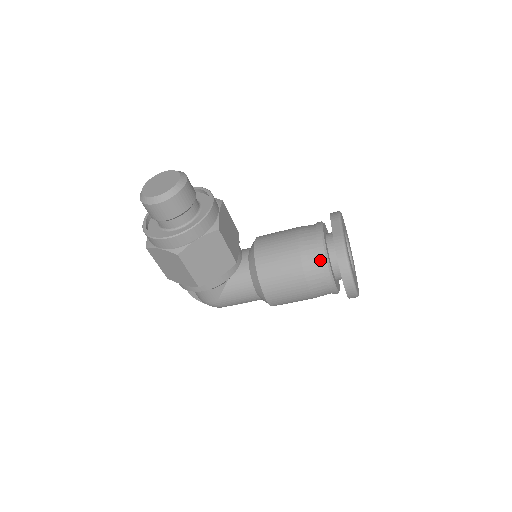
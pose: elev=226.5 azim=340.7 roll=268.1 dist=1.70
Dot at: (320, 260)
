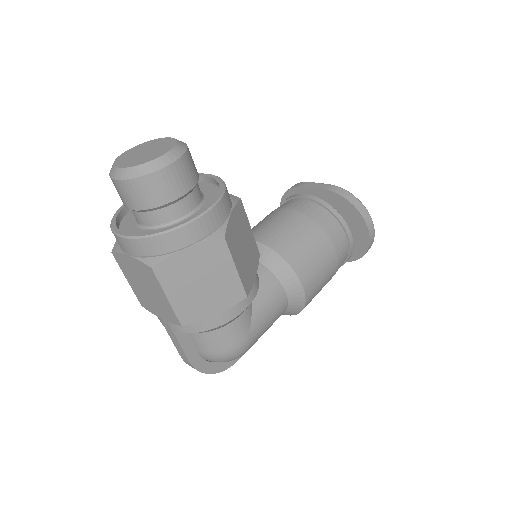
Dot at: (331, 215)
